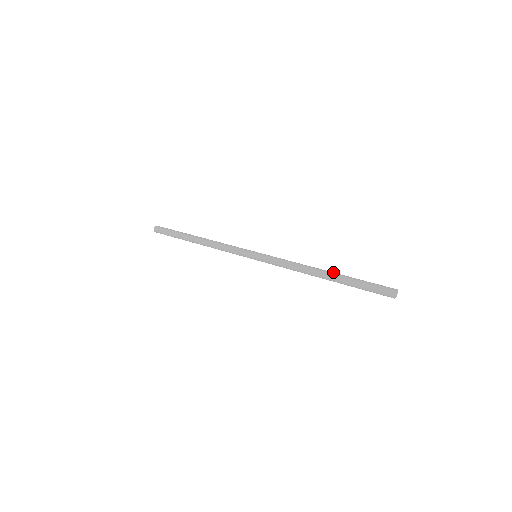
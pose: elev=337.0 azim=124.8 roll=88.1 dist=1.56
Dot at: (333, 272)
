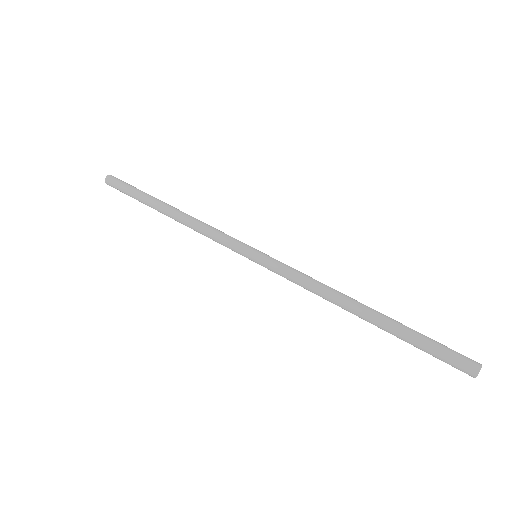
Dot at: (377, 312)
